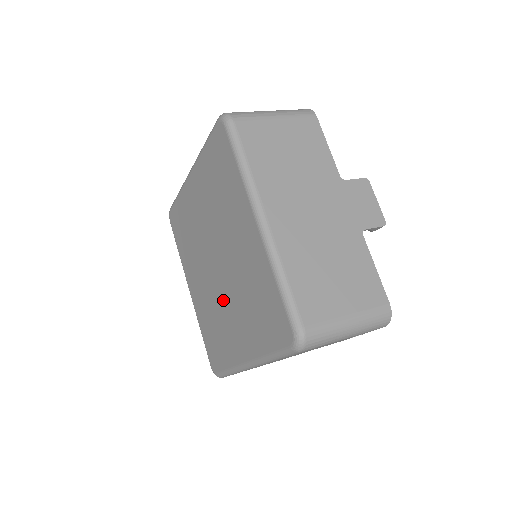
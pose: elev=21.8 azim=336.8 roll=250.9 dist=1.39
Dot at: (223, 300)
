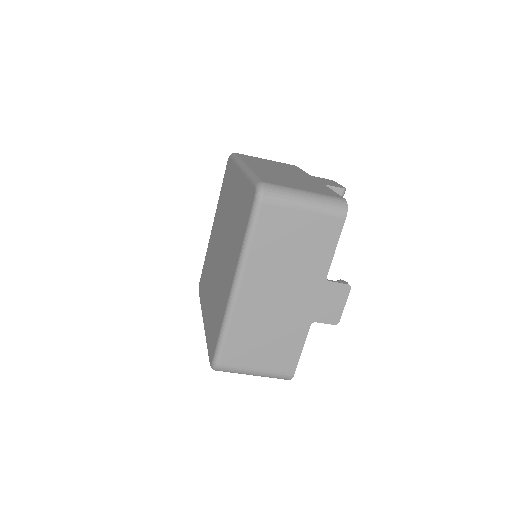
Dot at: (213, 273)
